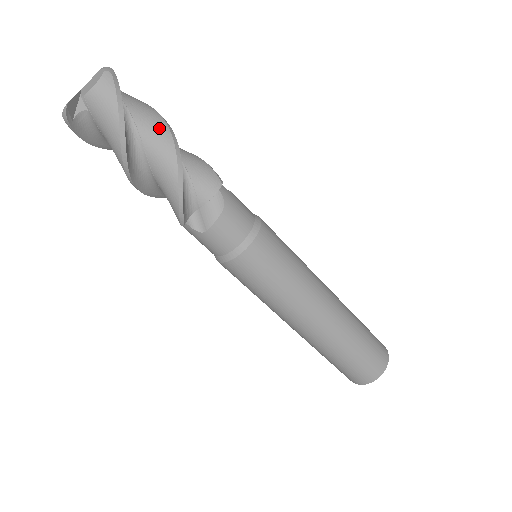
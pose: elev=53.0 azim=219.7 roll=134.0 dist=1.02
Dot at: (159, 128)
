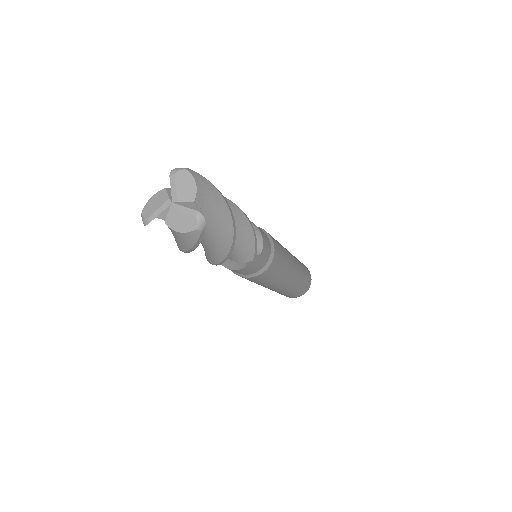
Dot at: (223, 243)
